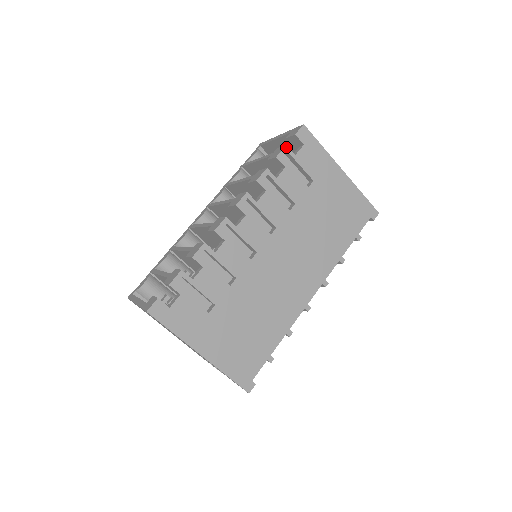
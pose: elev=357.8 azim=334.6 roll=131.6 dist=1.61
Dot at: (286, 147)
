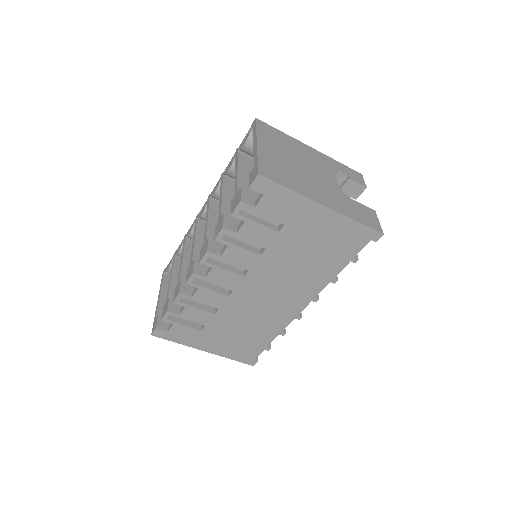
Dot at: (241, 203)
